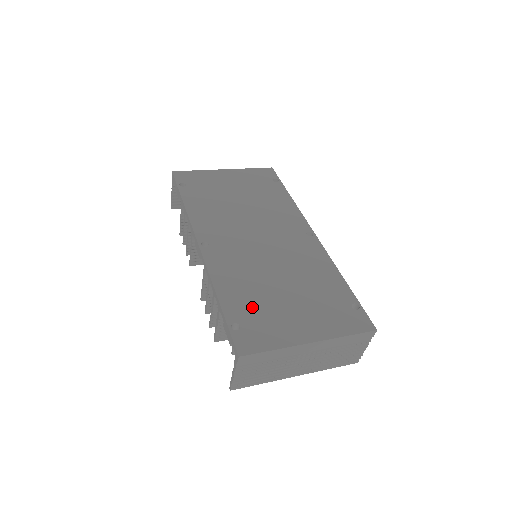
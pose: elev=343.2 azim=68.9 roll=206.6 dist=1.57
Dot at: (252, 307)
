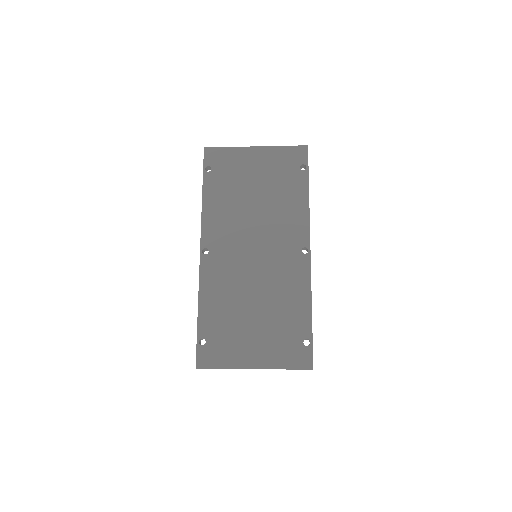
Dot at: (221, 326)
